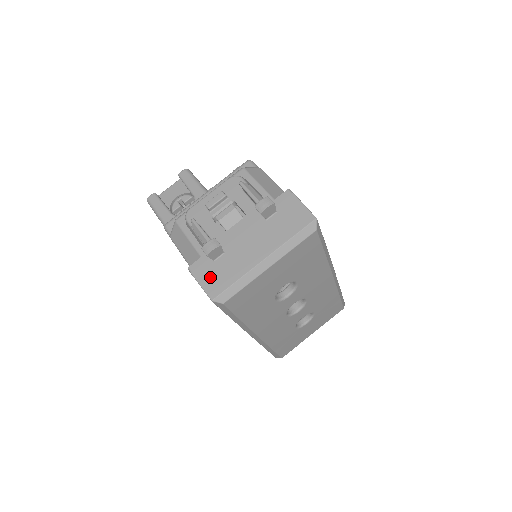
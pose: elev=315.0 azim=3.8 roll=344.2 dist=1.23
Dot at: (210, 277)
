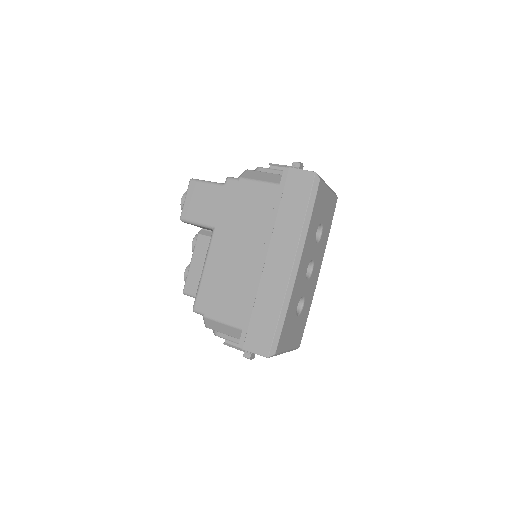
Dot at: occluded
